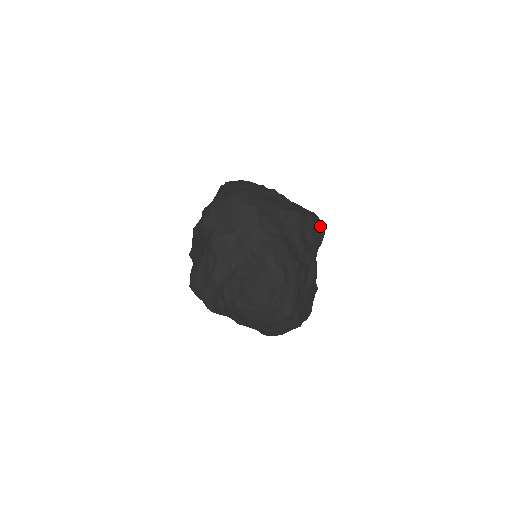
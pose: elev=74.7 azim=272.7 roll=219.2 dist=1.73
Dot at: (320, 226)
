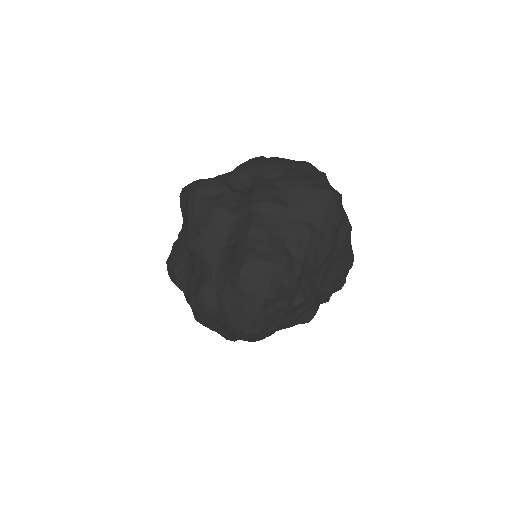
Dot at: occluded
